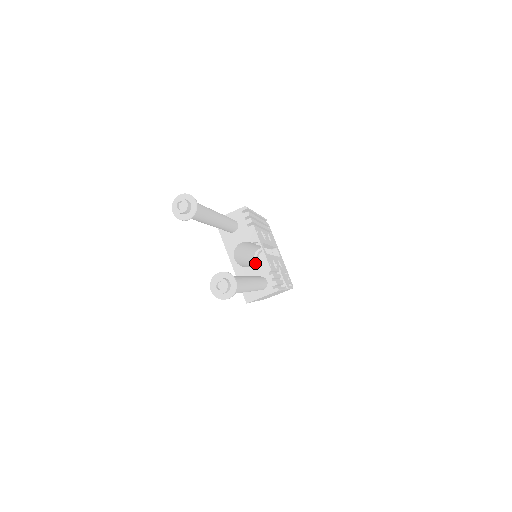
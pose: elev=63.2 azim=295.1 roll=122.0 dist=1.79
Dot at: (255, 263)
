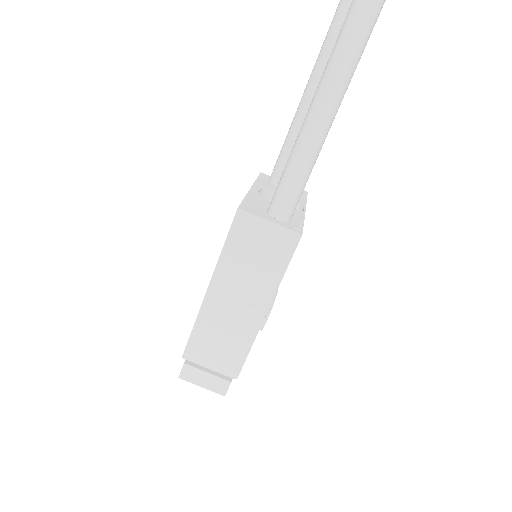
Dot at: occluded
